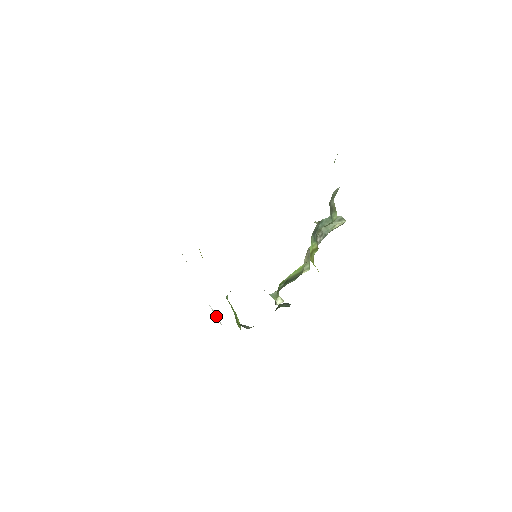
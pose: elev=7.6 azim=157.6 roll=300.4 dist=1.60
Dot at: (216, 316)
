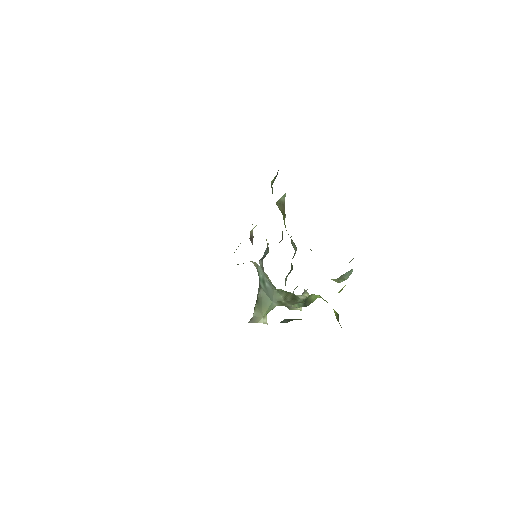
Dot at: occluded
